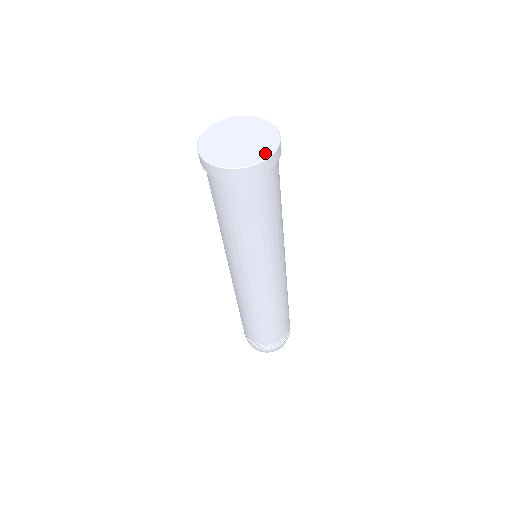
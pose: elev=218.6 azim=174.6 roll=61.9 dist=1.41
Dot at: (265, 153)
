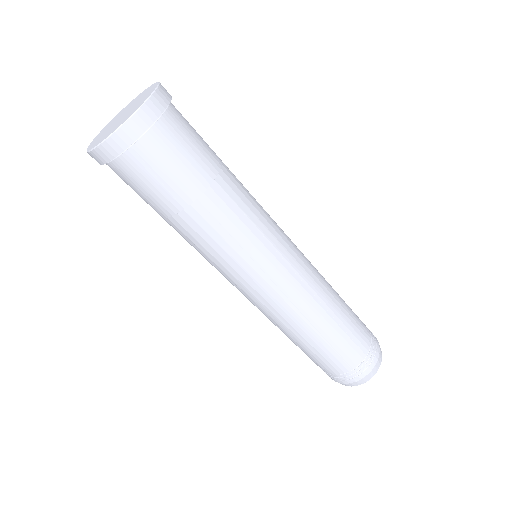
Dot at: (131, 113)
